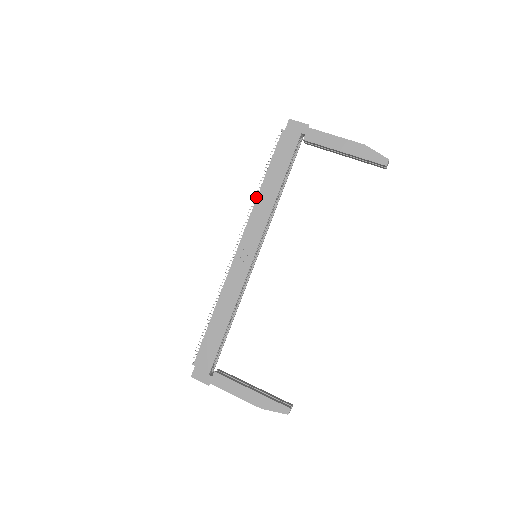
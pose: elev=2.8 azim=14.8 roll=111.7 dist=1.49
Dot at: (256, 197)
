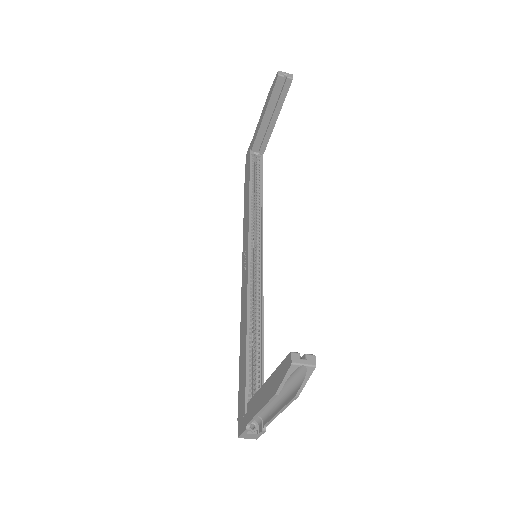
Dot at: occluded
